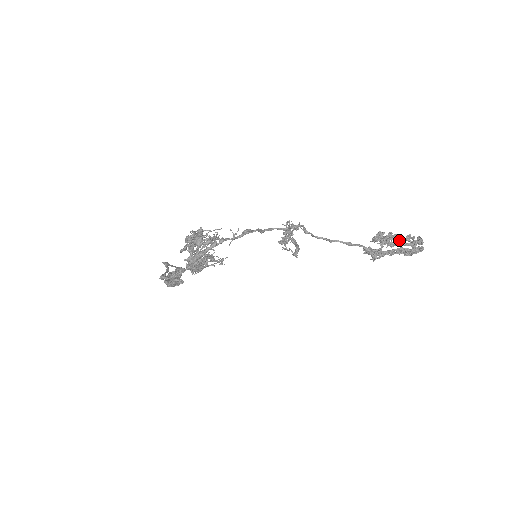
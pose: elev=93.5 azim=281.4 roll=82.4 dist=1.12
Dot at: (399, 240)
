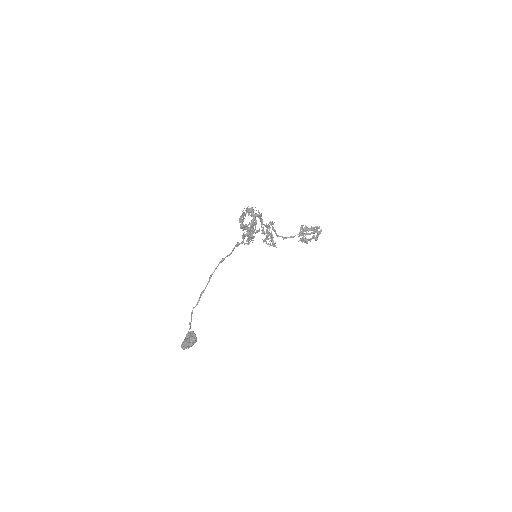
Dot at: (311, 227)
